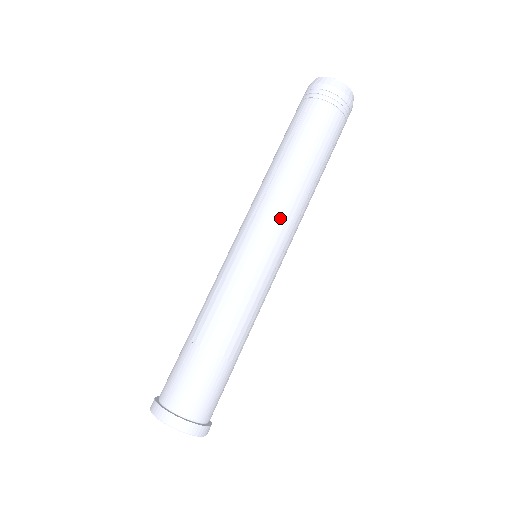
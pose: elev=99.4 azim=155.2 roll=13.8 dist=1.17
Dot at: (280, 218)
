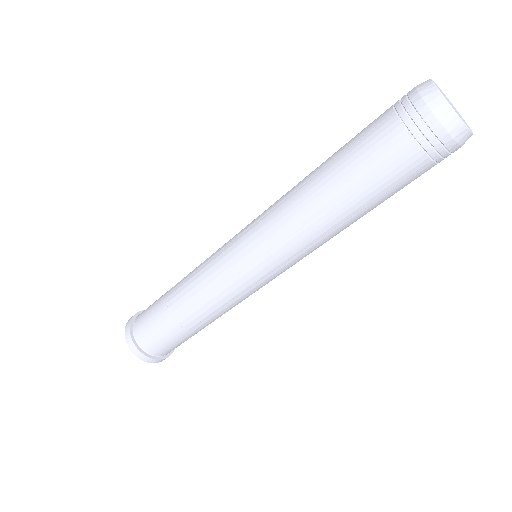
Dot at: (300, 258)
